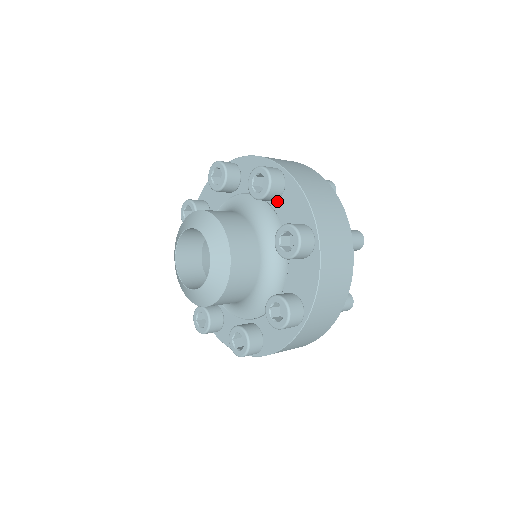
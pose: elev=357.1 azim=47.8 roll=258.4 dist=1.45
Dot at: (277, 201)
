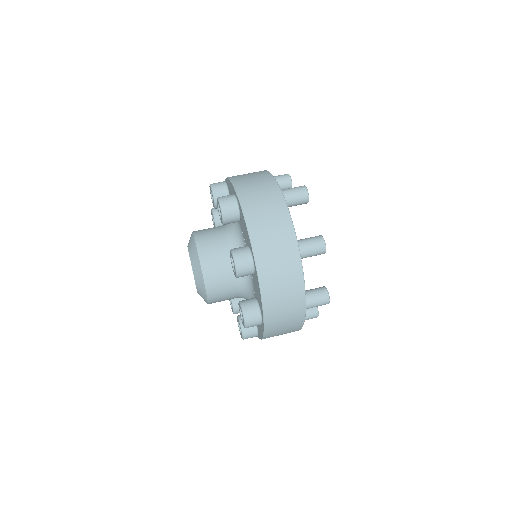
Dot at: occluded
